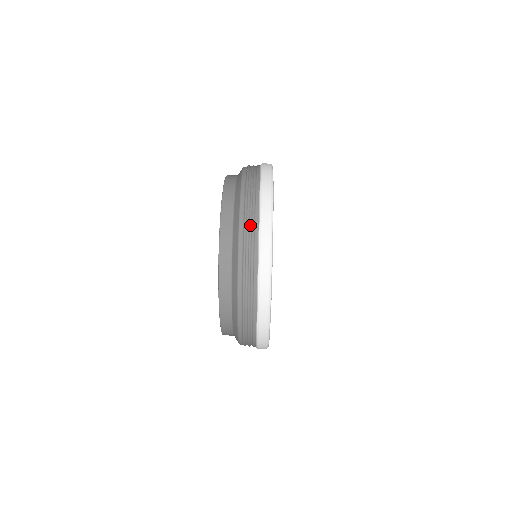
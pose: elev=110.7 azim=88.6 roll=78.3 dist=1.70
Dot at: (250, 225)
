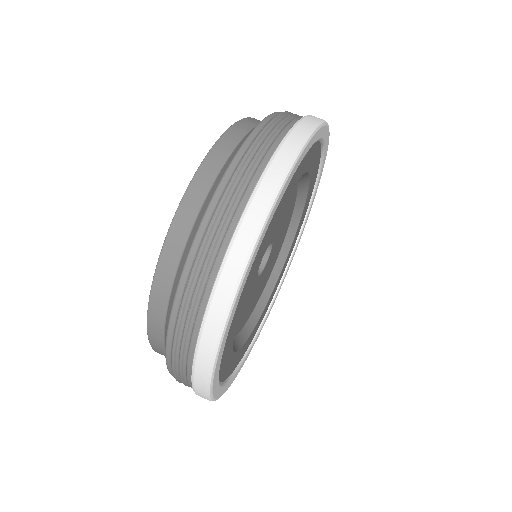
Dot at: (182, 341)
